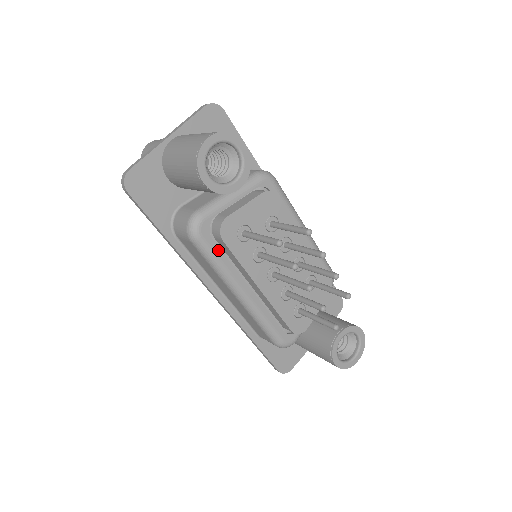
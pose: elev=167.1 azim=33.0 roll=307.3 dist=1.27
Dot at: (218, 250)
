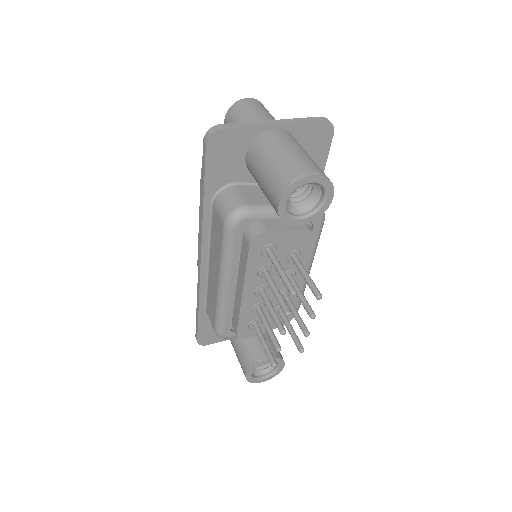
Dot at: (238, 246)
